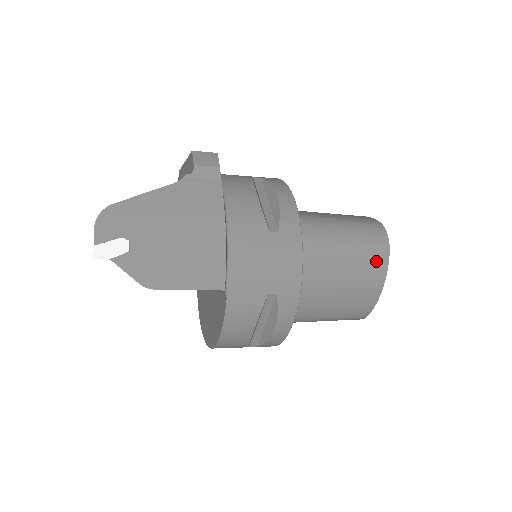
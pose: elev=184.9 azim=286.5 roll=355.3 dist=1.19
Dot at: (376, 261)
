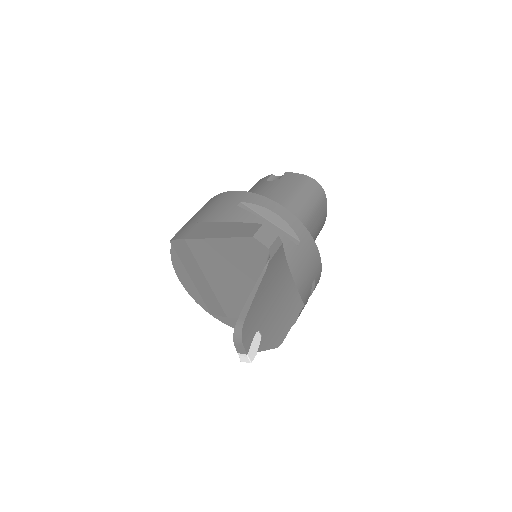
Dot at: (323, 206)
